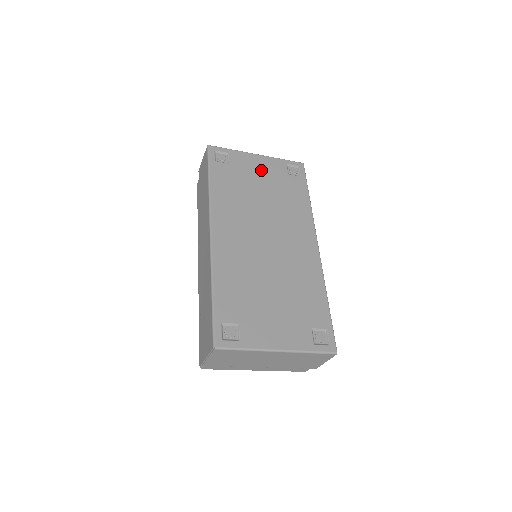
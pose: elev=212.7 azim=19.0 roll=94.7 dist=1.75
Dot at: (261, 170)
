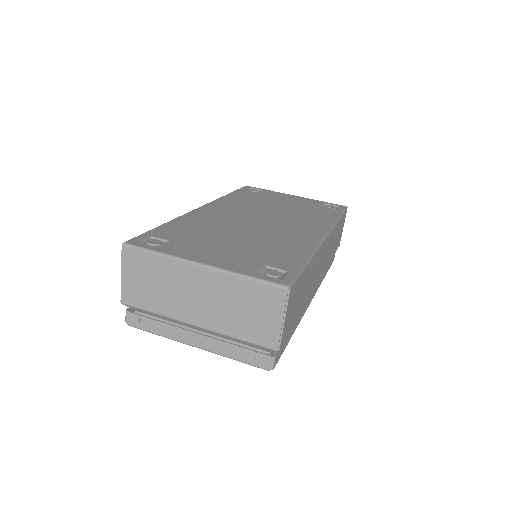
Dot at: (291, 200)
